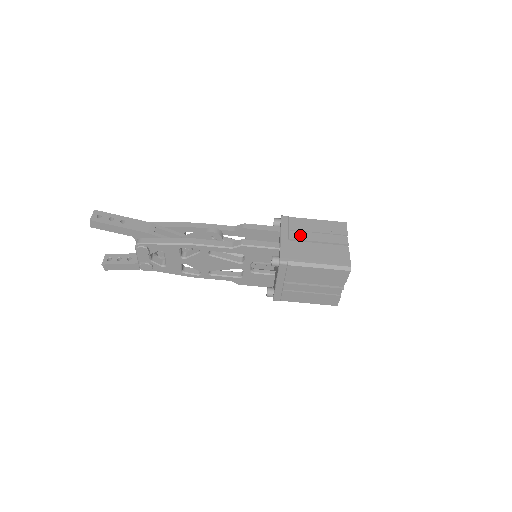
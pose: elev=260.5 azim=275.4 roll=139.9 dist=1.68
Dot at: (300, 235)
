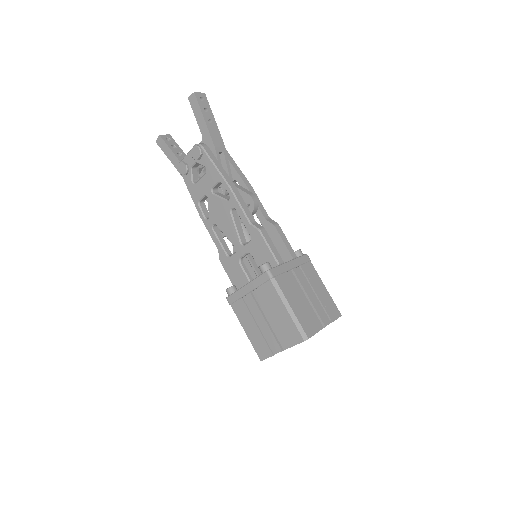
Dot at: (302, 279)
